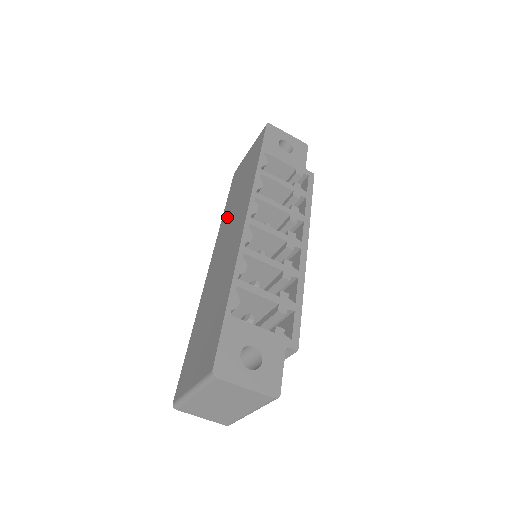
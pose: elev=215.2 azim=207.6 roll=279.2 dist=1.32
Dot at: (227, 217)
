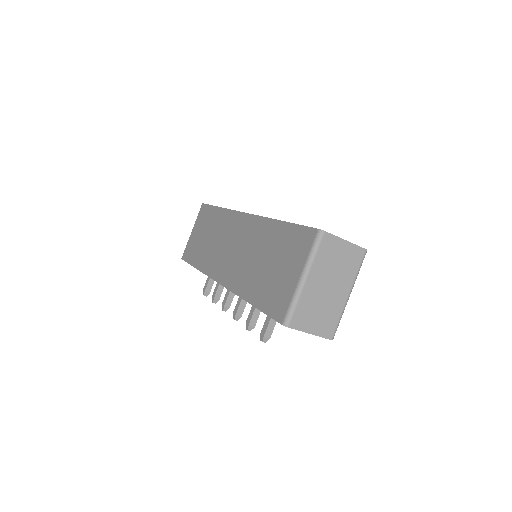
Dot at: (209, 256)
